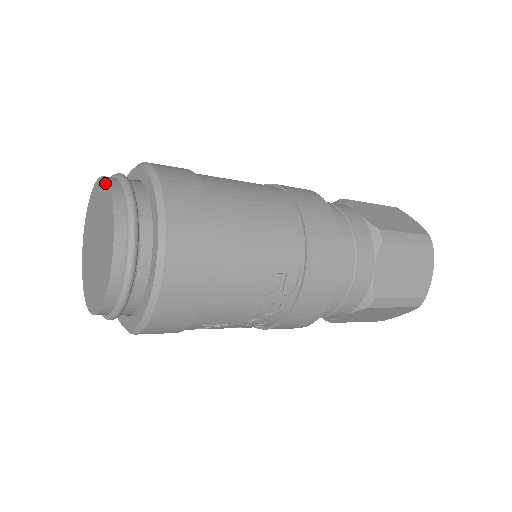
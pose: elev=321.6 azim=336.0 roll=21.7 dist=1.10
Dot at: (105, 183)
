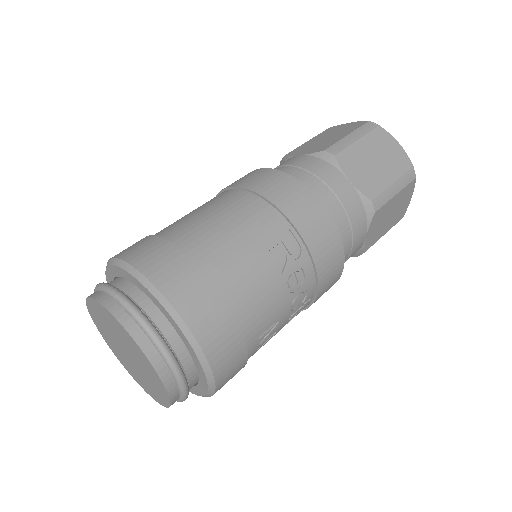
Dot at: (90, 301)
